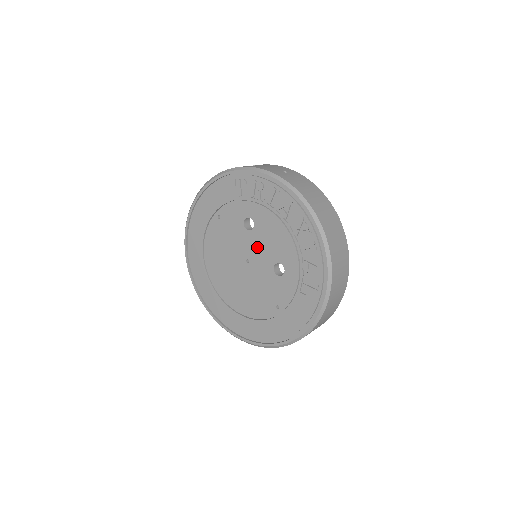
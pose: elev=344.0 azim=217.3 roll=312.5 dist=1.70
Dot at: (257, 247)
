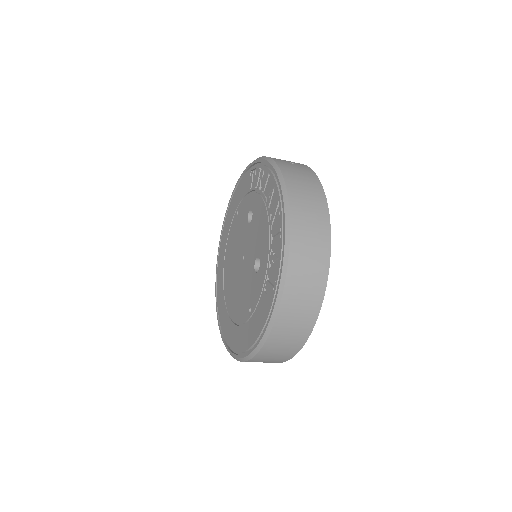
Dot at: (250, 241)
